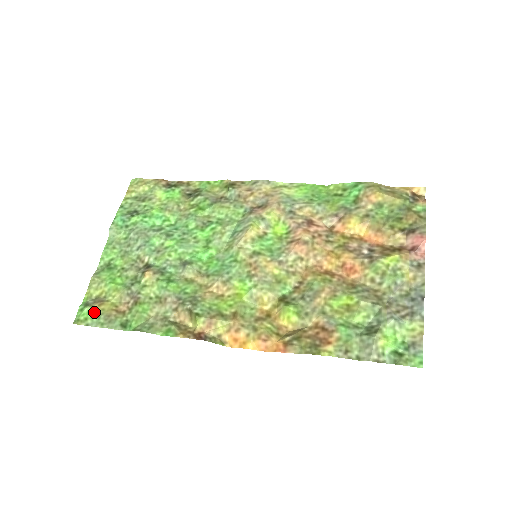
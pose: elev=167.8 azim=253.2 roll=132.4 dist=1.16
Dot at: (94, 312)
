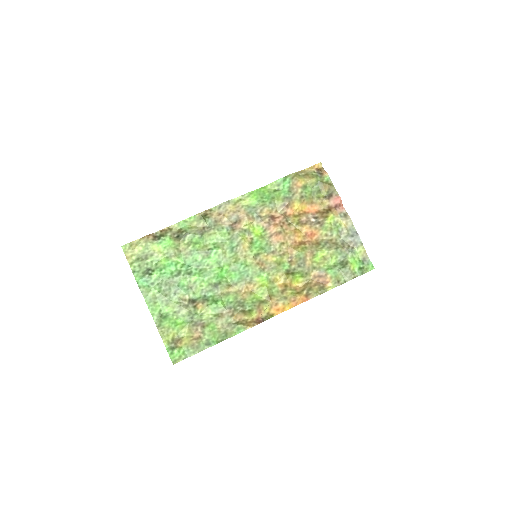
Dot at: (182, 349)
